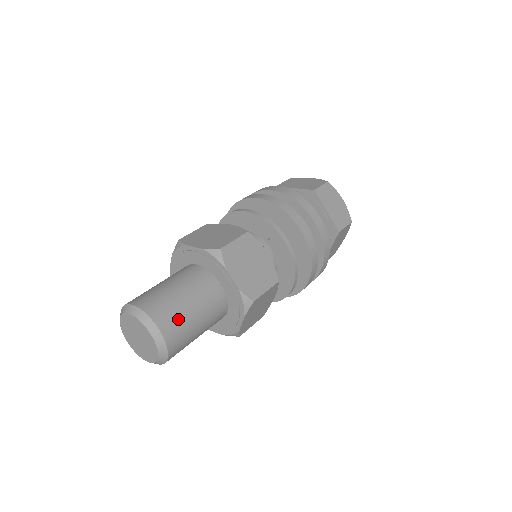
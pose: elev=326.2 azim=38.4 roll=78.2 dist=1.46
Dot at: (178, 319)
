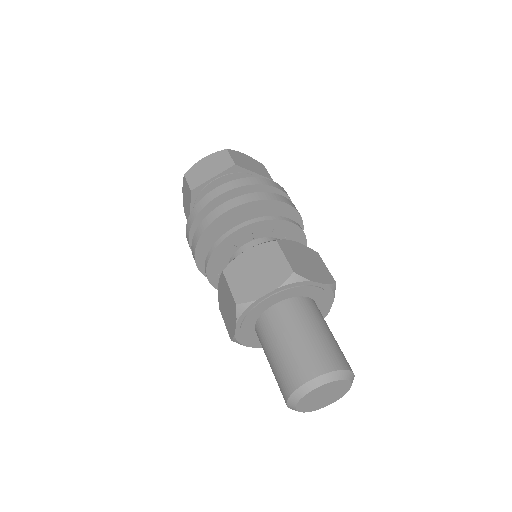
Dot at: occluded
